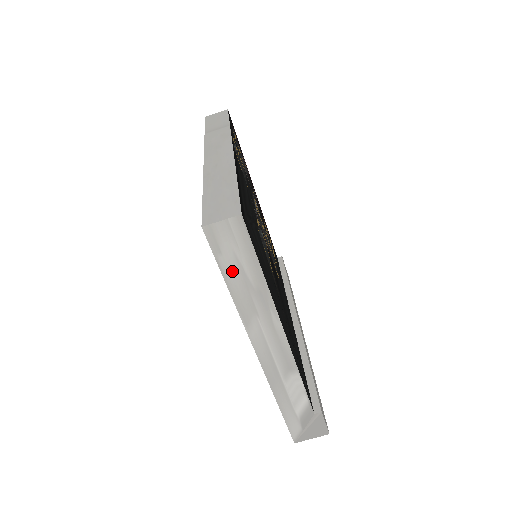
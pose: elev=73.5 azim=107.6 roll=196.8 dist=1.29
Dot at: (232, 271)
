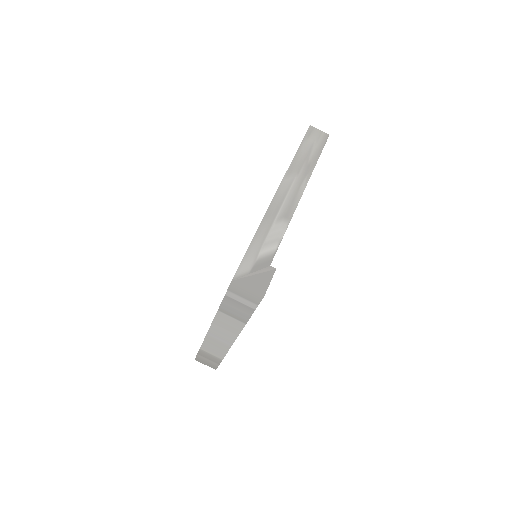
Dot at: (305, 148)
